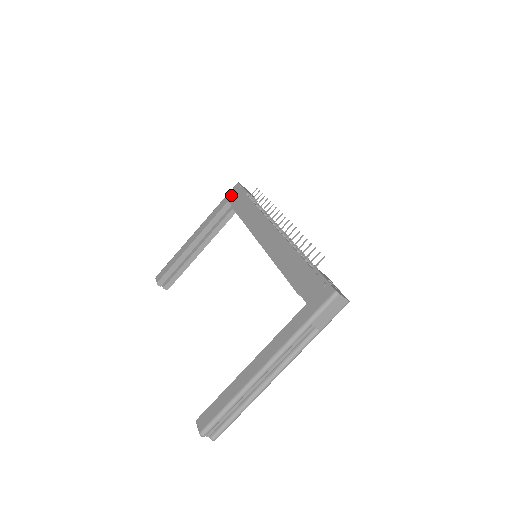
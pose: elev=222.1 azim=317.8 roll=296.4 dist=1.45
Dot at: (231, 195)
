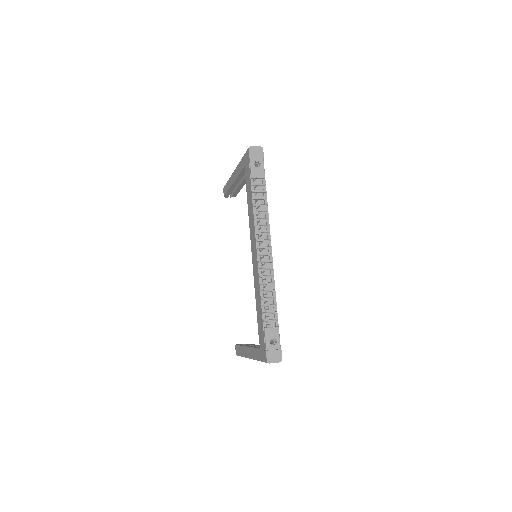
Dot at: (245, 161)
